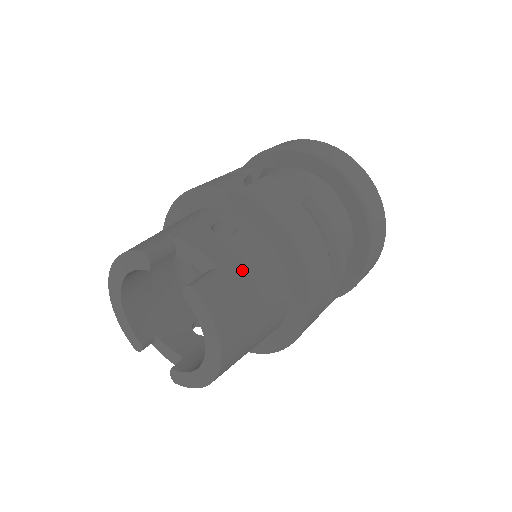
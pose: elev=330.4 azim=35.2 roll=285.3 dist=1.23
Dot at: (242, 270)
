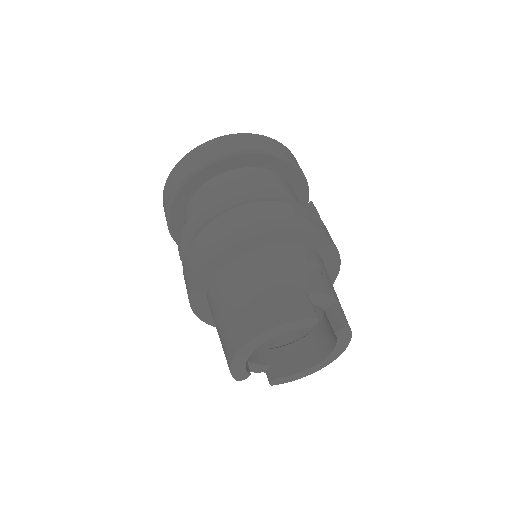
Dot at: (336, 294)
